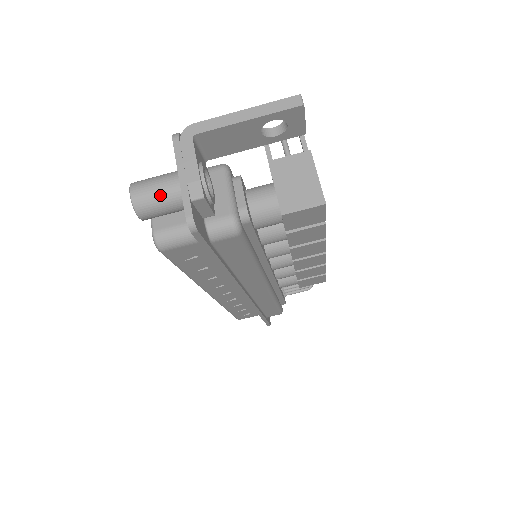
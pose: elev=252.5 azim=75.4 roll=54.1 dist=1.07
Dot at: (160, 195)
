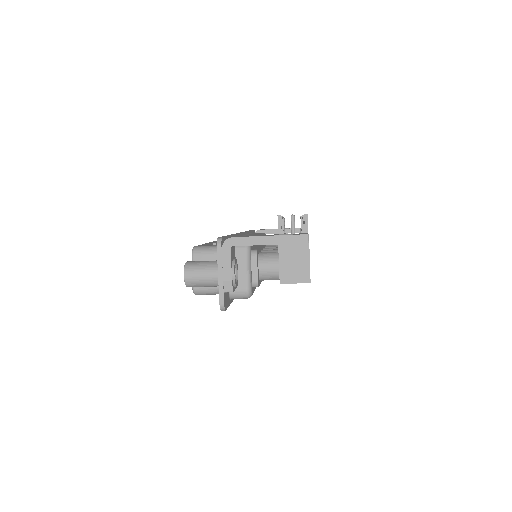
Dot at: (204, 281)
